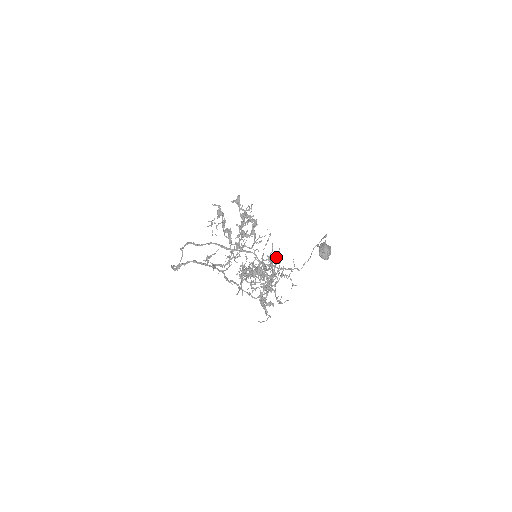
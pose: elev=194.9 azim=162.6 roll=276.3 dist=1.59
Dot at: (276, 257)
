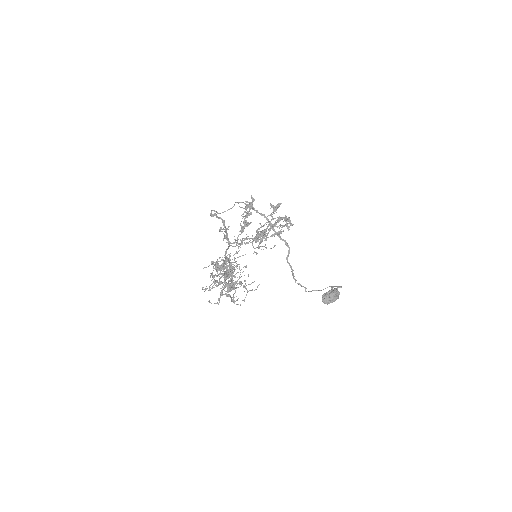
Dot at: occluded
